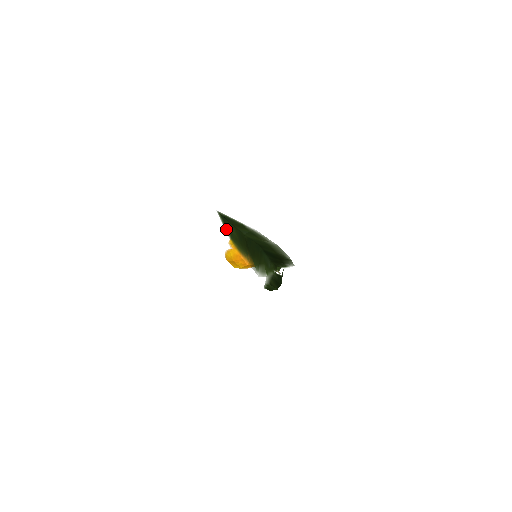
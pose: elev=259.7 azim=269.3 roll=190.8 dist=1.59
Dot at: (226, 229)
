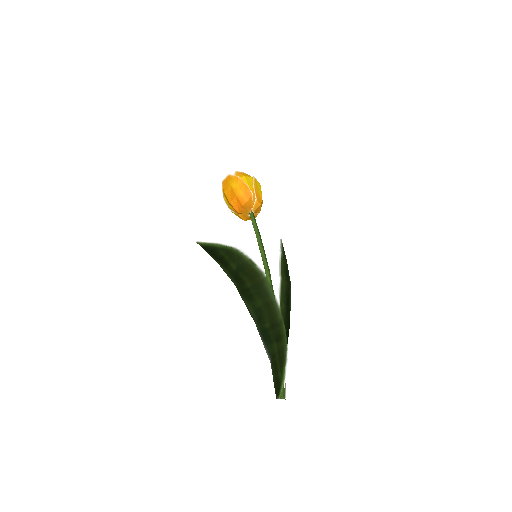
Dot at: occluded
